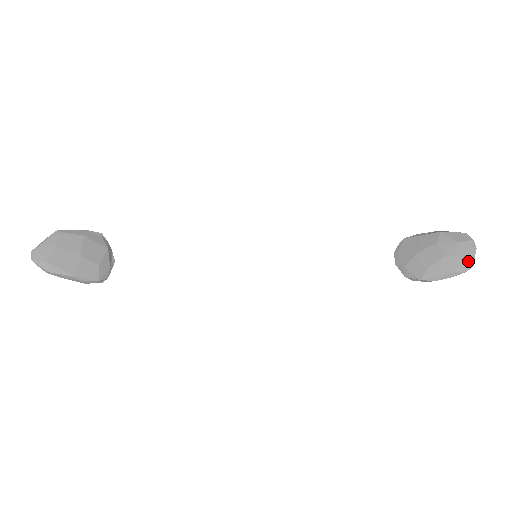
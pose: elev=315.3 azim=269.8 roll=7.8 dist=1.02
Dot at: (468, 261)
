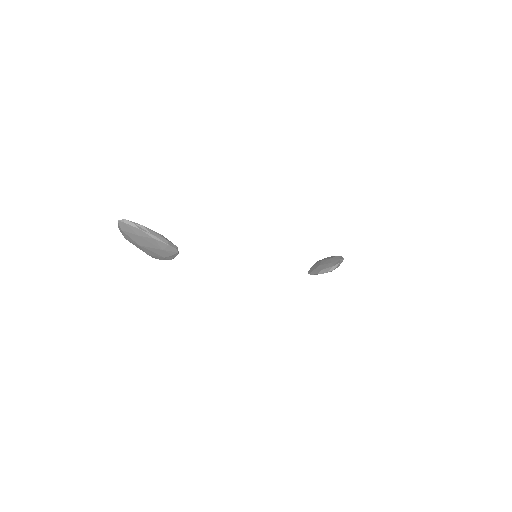
Dot at: (339, 256)
